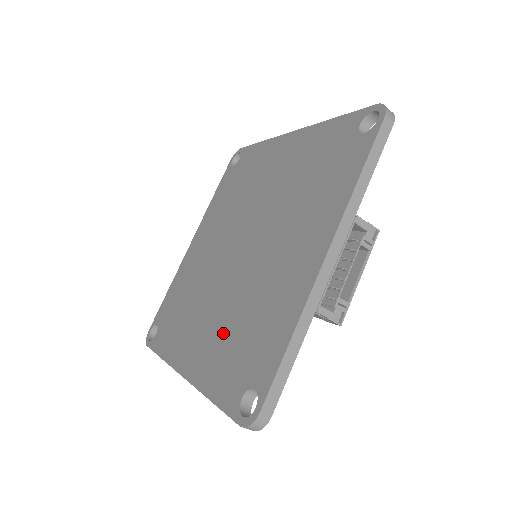
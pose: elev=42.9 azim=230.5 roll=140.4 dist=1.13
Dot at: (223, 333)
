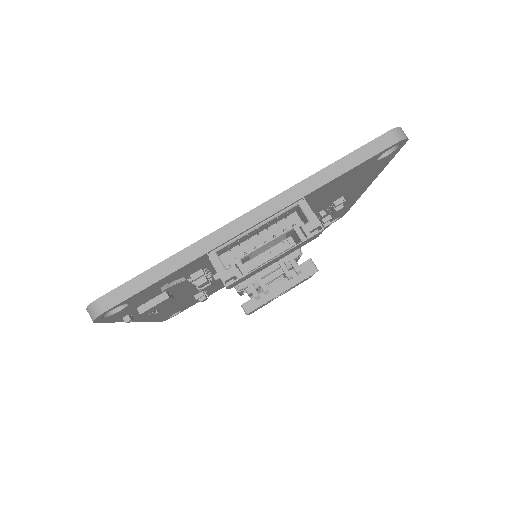
Dot at: occluded
